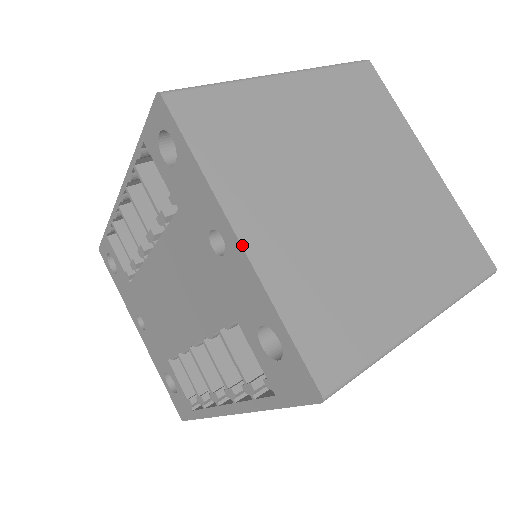
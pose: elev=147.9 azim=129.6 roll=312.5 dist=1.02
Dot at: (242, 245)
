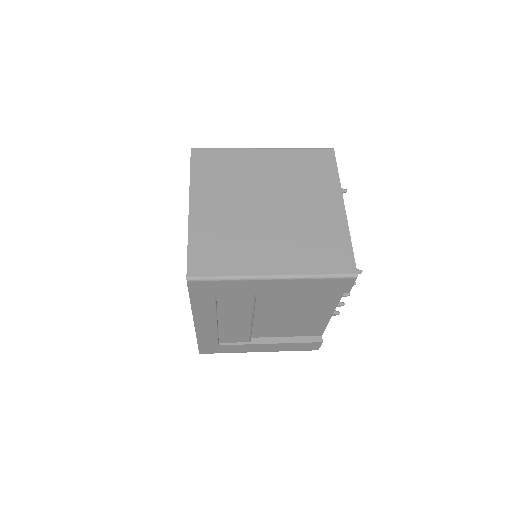
Dot at: (189, 210)
